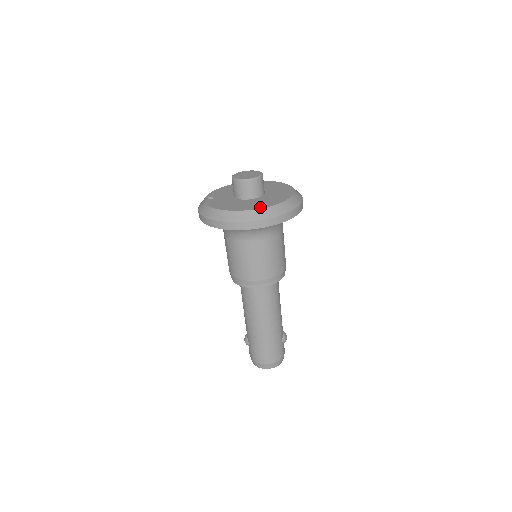
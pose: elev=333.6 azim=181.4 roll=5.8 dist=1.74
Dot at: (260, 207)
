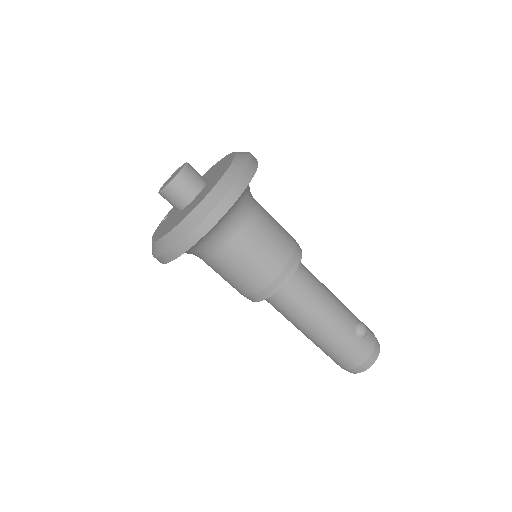
Dot at: (178, 222)
